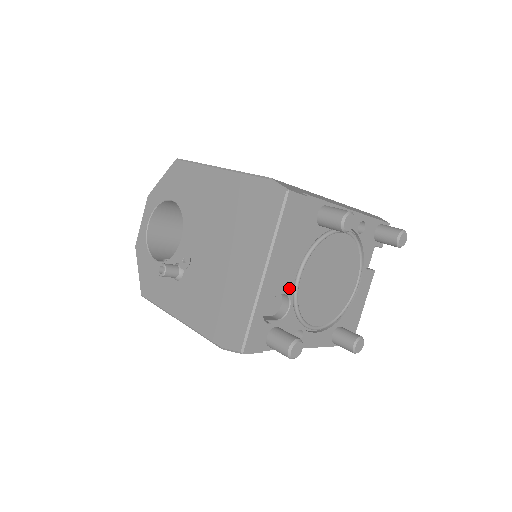
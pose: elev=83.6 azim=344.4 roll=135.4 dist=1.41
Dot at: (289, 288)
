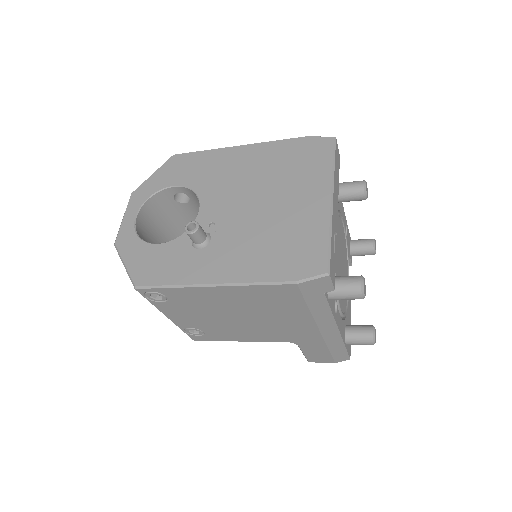
Dot at: occluded
